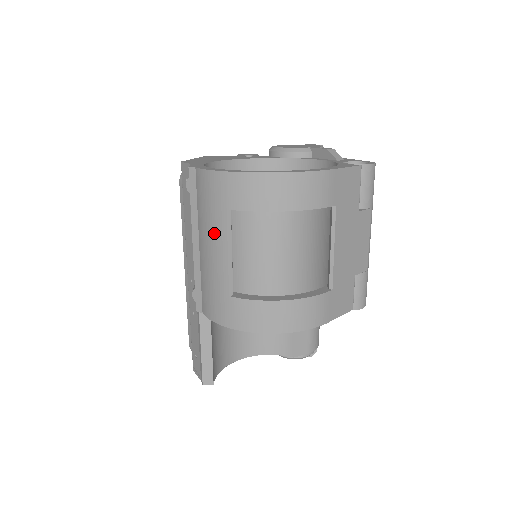
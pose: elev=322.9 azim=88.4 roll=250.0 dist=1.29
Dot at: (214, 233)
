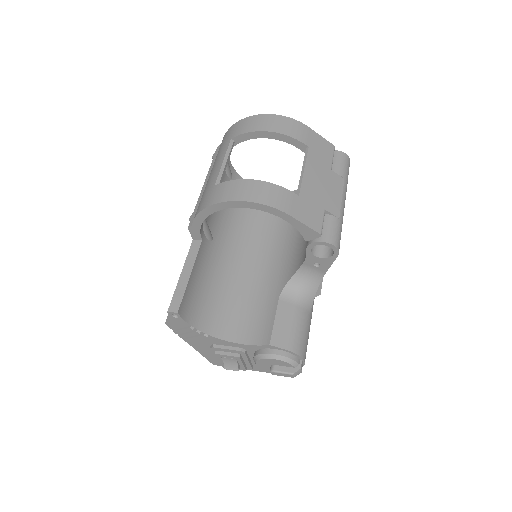
Dot at: (219, 158)
